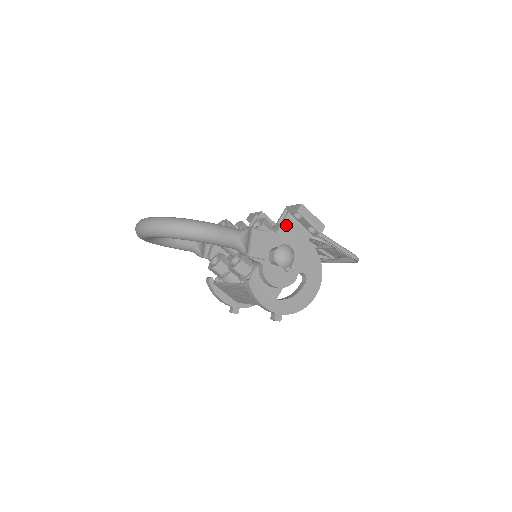
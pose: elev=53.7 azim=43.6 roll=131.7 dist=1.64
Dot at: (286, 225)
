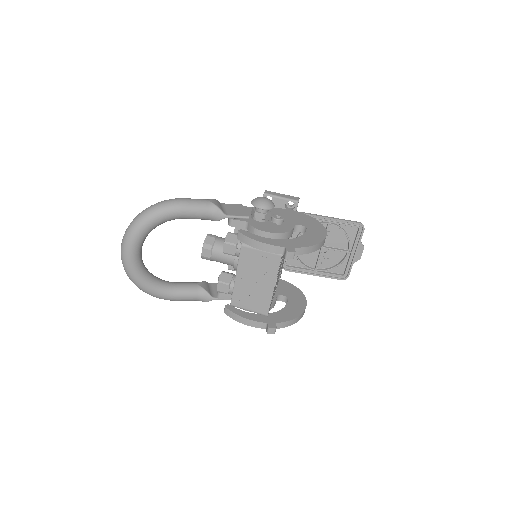
Dot at: occluded
